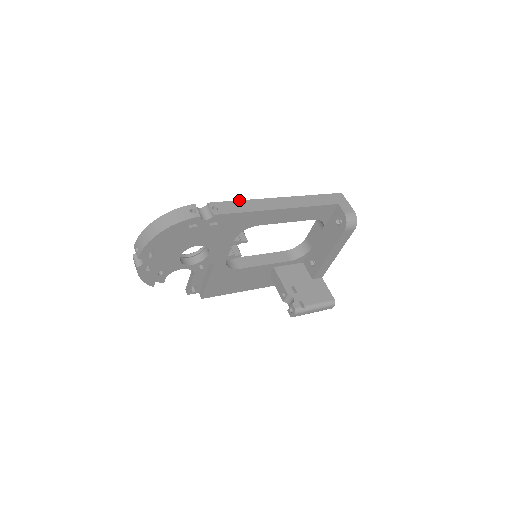
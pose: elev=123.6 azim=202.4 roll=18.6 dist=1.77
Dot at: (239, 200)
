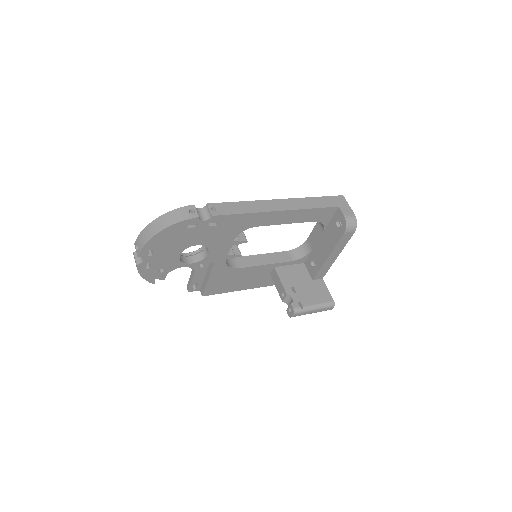
Dot at: occluded
